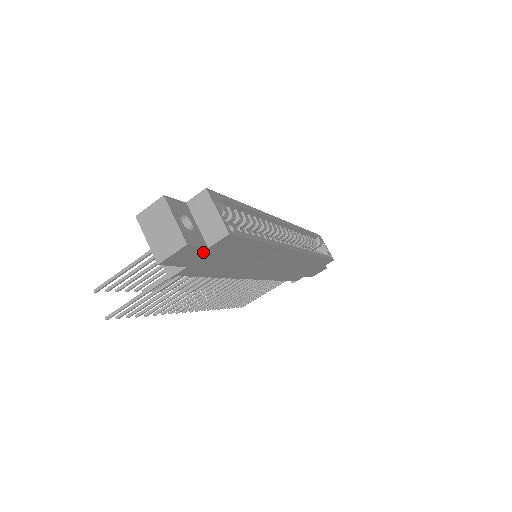
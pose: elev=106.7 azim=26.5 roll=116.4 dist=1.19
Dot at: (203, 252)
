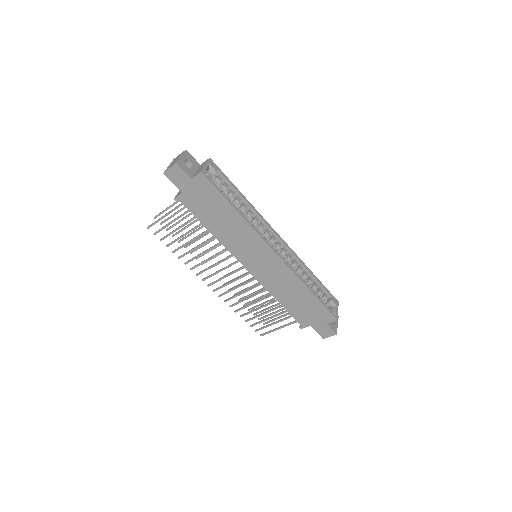
Dot at: (189, 182)
